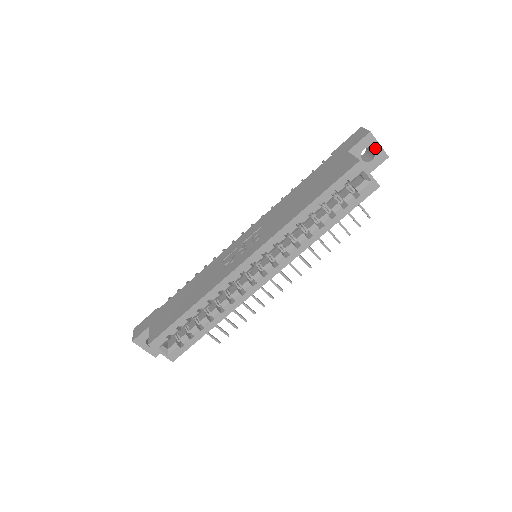
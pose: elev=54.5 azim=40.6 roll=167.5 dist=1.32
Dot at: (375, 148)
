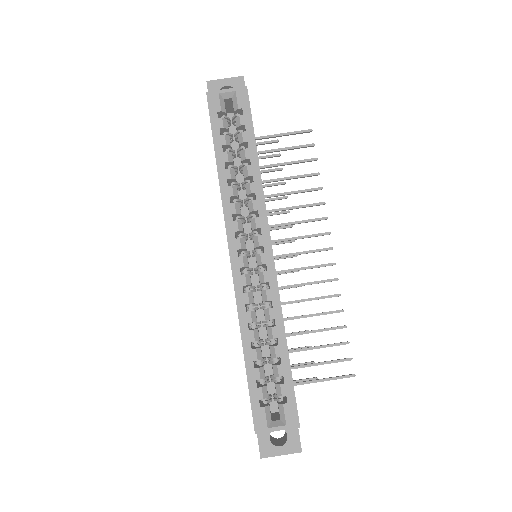
Dot at: (225, 84)
